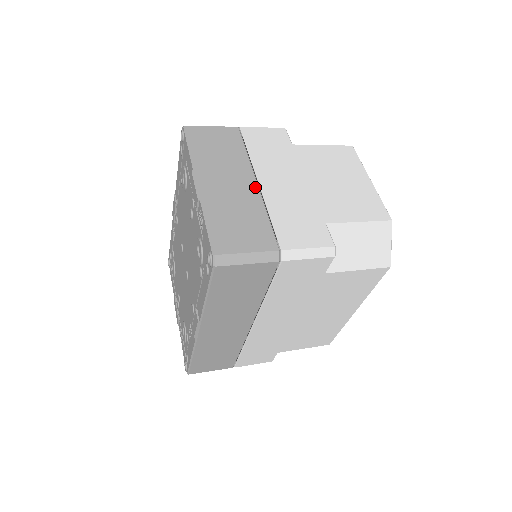
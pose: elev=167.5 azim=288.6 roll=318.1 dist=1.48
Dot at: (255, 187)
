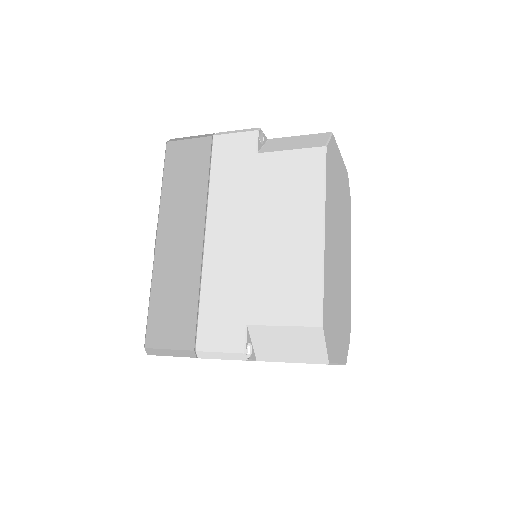
Dot at: occluded
